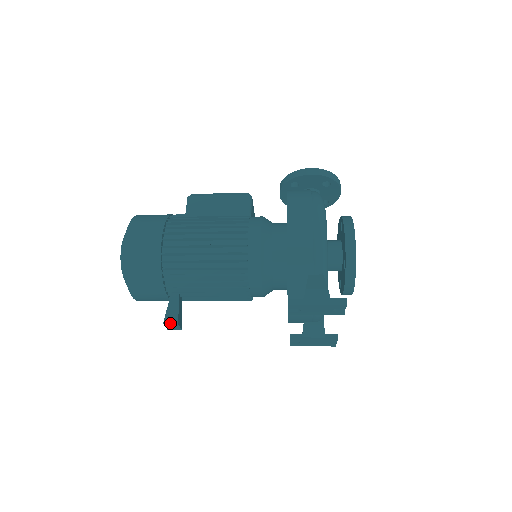
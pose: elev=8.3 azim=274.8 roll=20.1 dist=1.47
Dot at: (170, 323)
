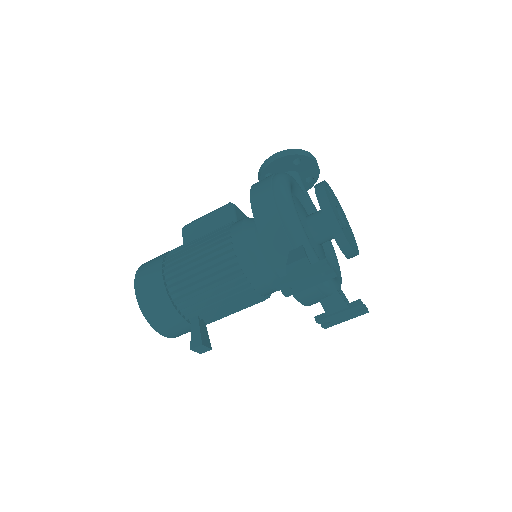
Dot at: (196, 347)
